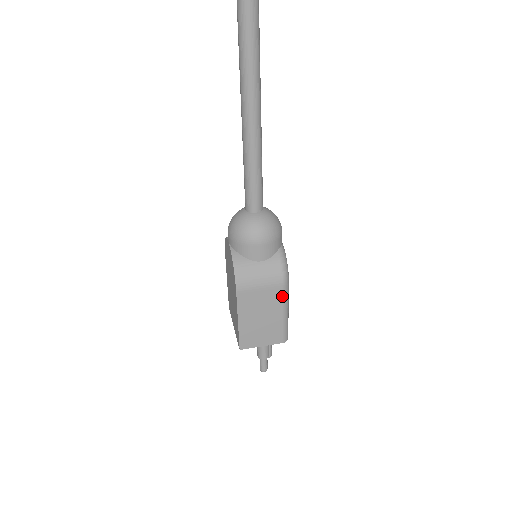
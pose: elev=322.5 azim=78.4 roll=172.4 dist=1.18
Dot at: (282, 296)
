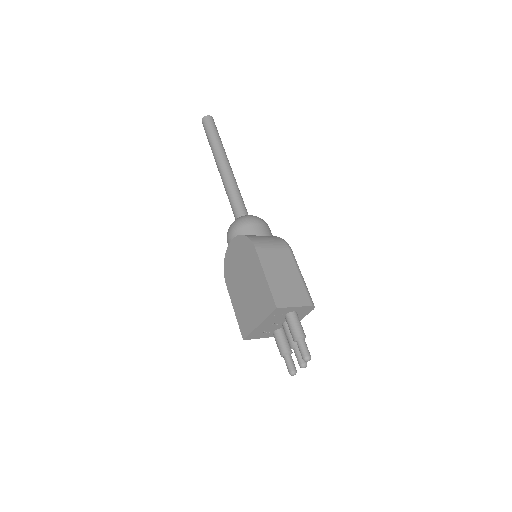
Dot at: (292, 258)
